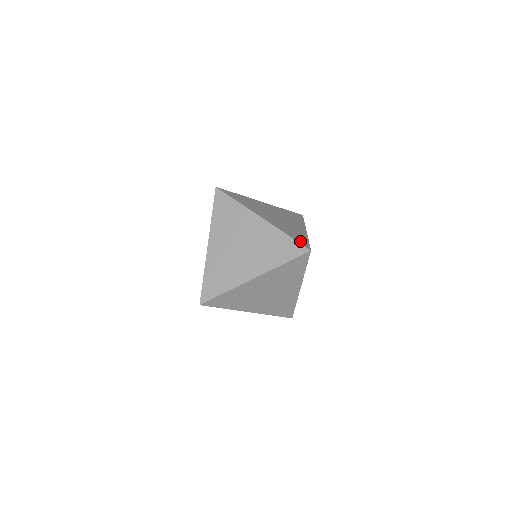
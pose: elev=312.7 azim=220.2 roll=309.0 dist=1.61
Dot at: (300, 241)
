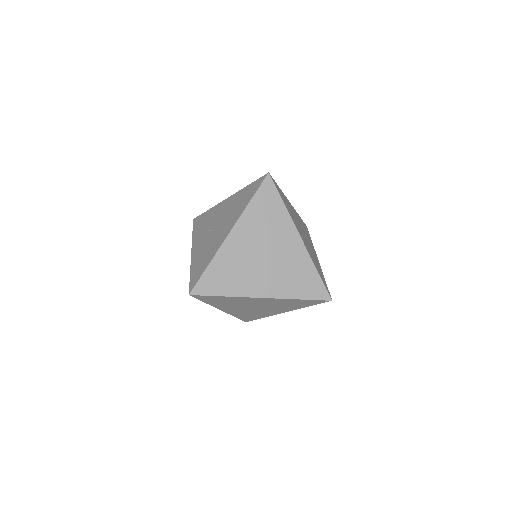
Dot at: occluded
